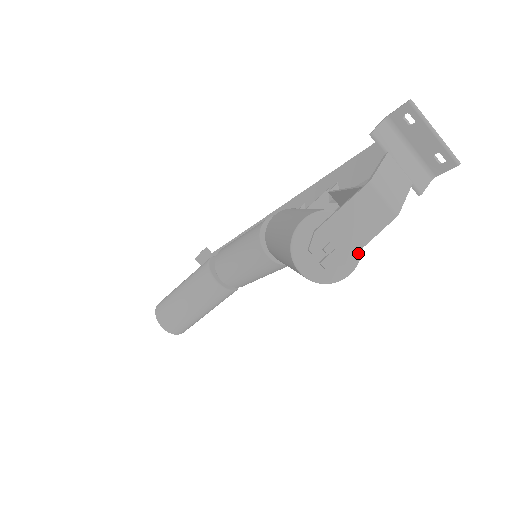
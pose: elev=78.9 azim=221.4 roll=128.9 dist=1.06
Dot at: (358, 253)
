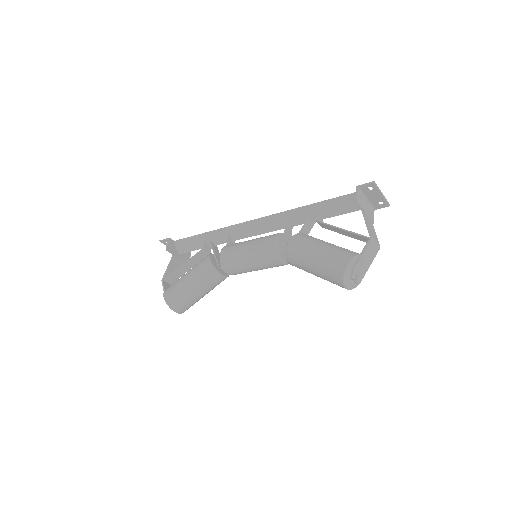
Dot at: (365, 270)
